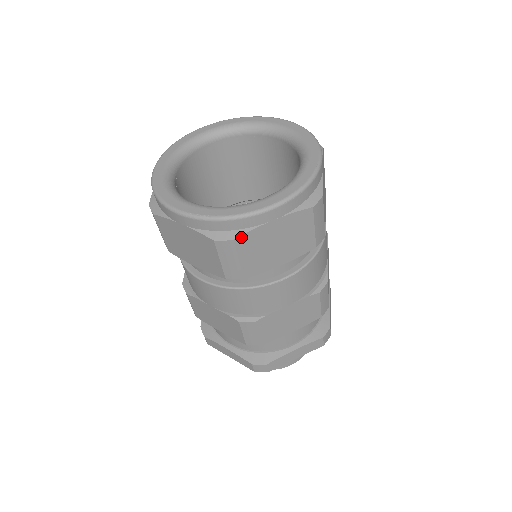
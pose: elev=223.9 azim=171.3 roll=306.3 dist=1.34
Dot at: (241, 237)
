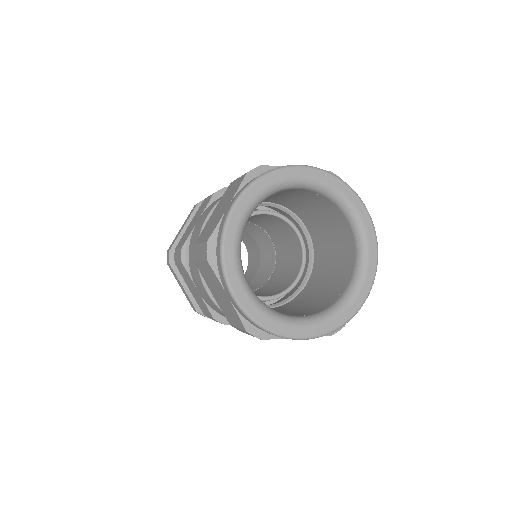
Dot at: occluded
